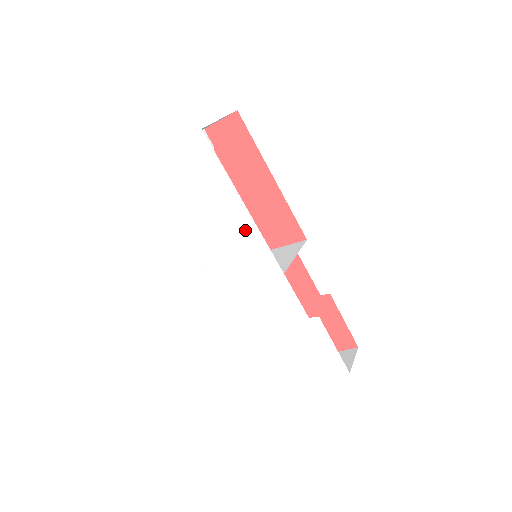
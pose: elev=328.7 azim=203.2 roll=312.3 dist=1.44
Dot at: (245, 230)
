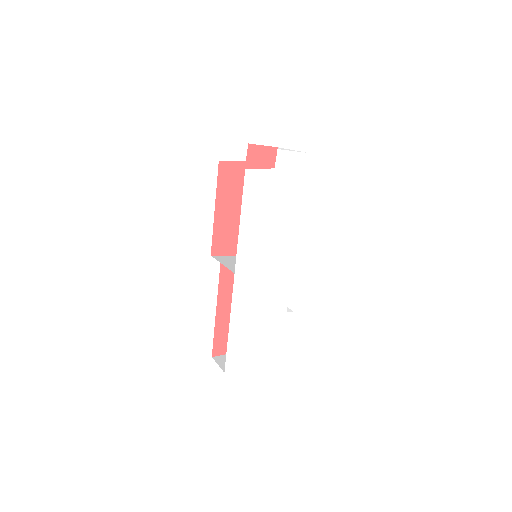
Dot at: (289, 233)
